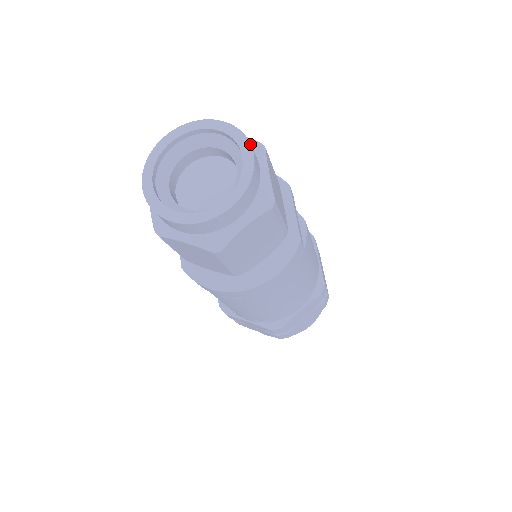
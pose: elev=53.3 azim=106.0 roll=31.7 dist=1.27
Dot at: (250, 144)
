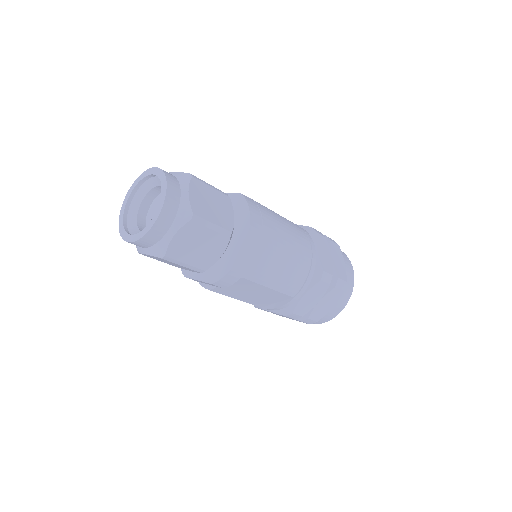
Dot at: (150, 169)
